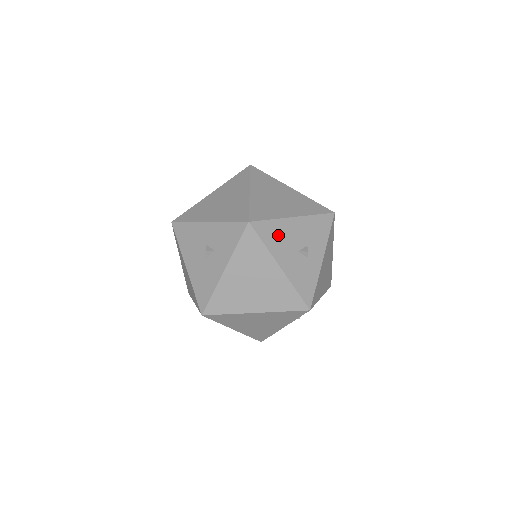
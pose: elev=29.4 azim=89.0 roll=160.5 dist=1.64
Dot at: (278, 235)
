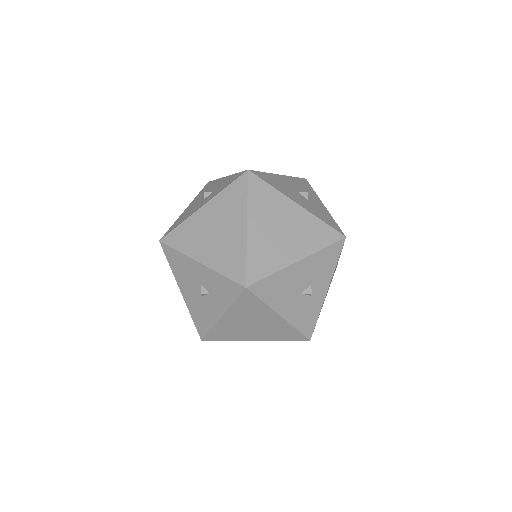
Dot at: (279, 287)
